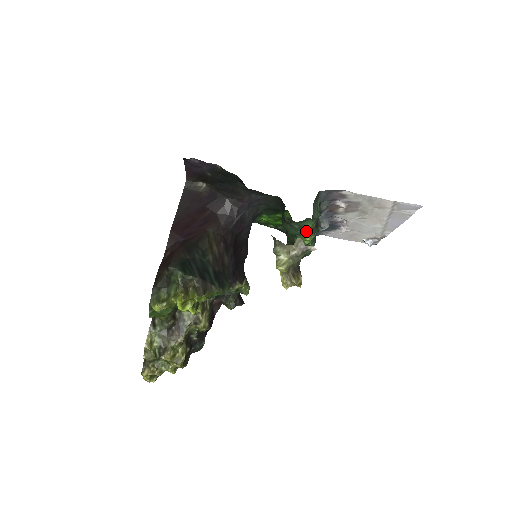
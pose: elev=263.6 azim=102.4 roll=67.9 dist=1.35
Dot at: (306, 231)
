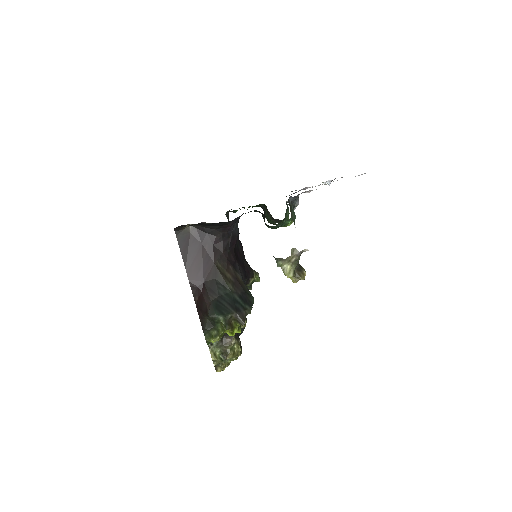
Dot at: occluded
